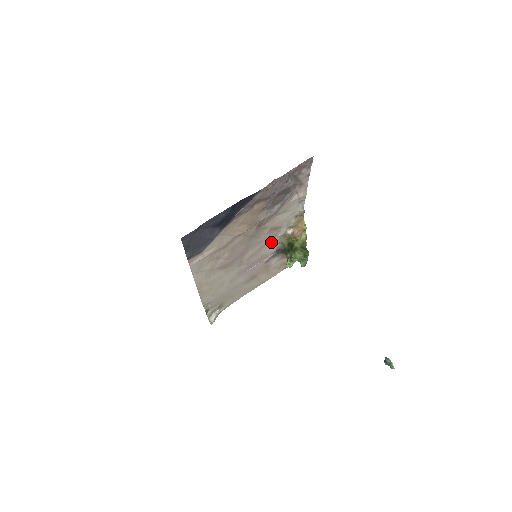
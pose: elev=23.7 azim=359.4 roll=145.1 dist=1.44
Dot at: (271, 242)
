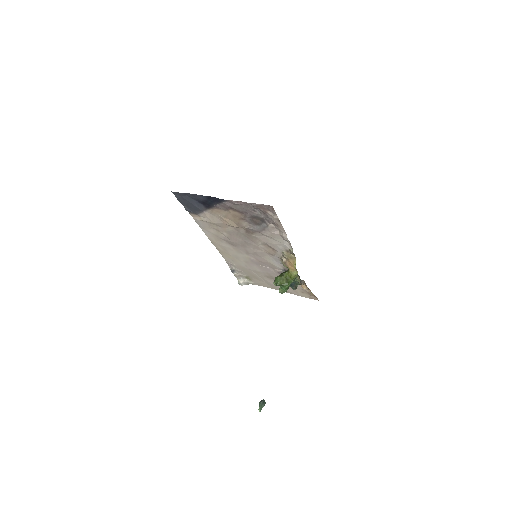
Dot at: (273, 257)
